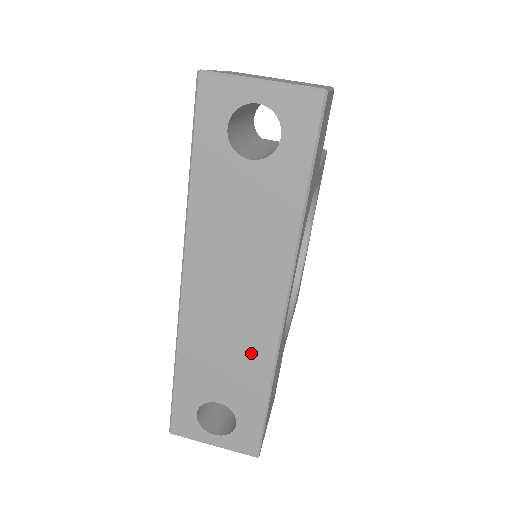
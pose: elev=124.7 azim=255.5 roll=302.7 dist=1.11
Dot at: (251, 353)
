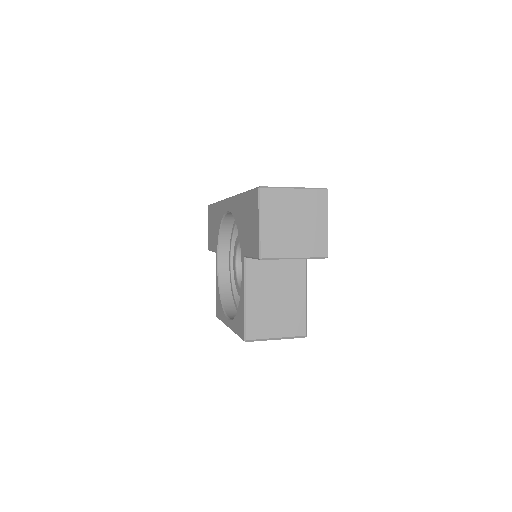
Dot at: occluded
